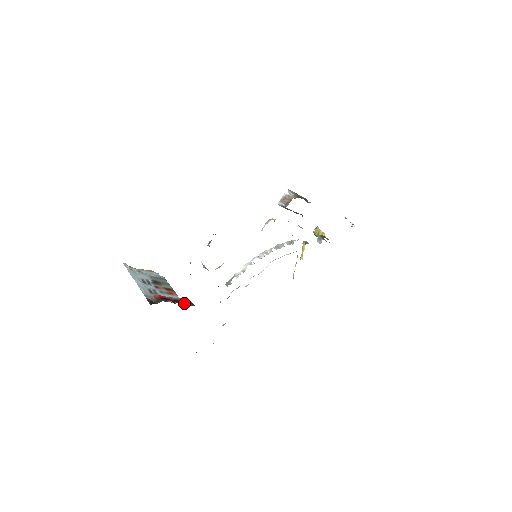
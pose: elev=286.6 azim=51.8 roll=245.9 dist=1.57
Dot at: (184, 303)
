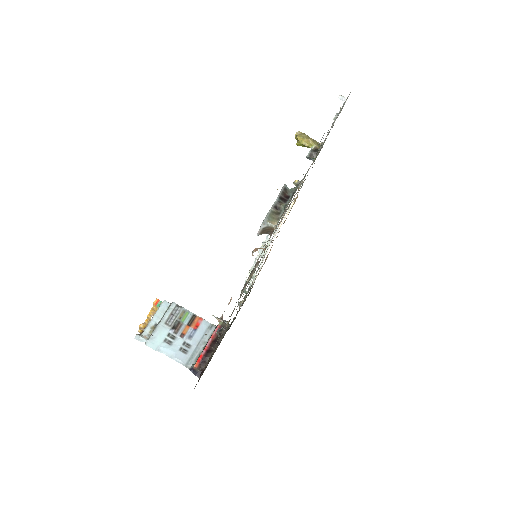
Dot at: (220, 340)
